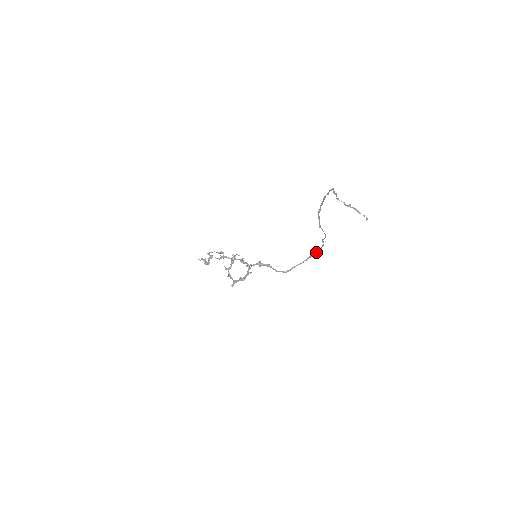
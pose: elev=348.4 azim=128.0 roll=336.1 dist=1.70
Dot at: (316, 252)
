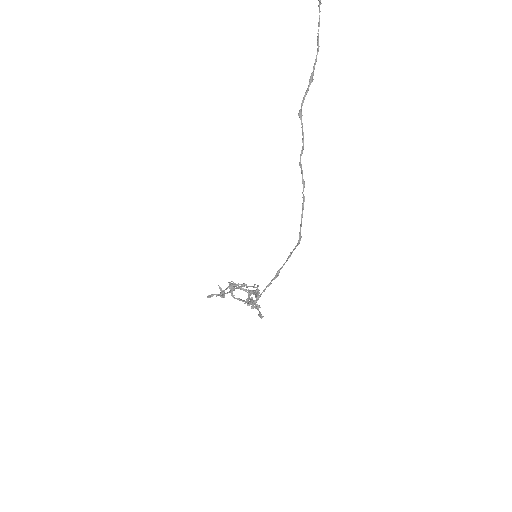
Dot at: (298, 243)
